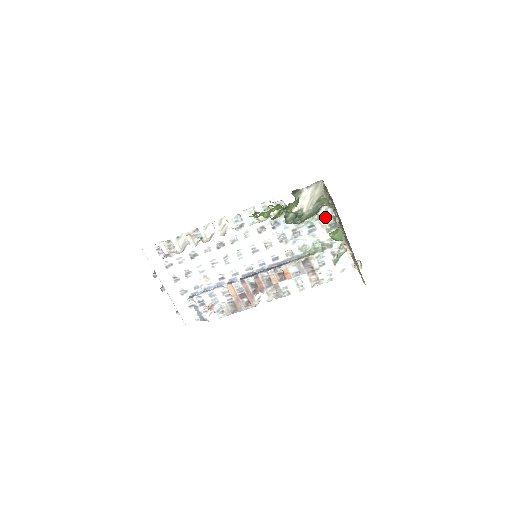
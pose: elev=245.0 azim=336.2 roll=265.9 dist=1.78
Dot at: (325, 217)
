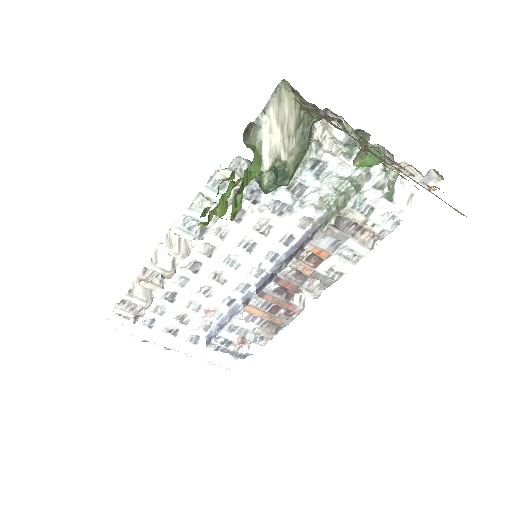
Dot at: (330, 136)
